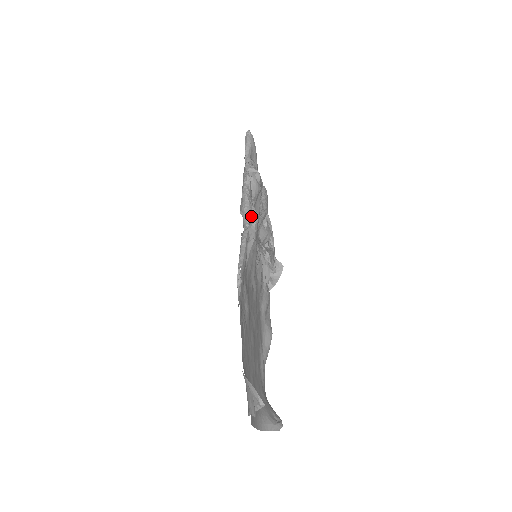
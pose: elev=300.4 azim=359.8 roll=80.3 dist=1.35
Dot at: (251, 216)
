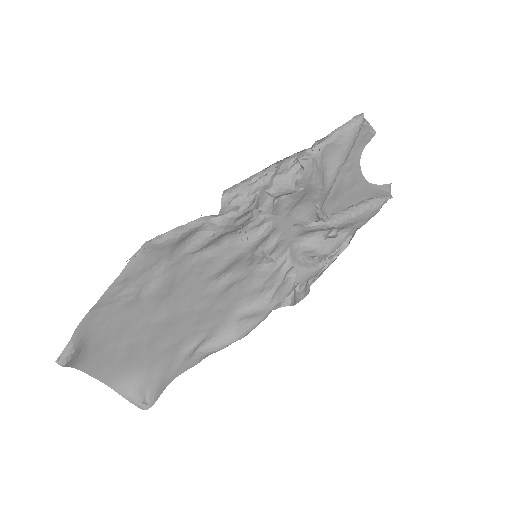
Dot at: (237, 207)
